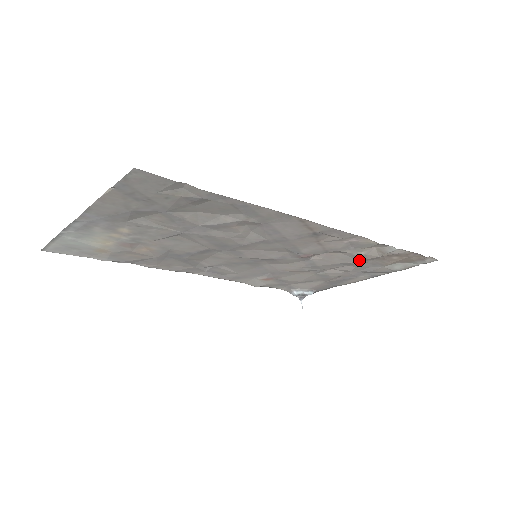
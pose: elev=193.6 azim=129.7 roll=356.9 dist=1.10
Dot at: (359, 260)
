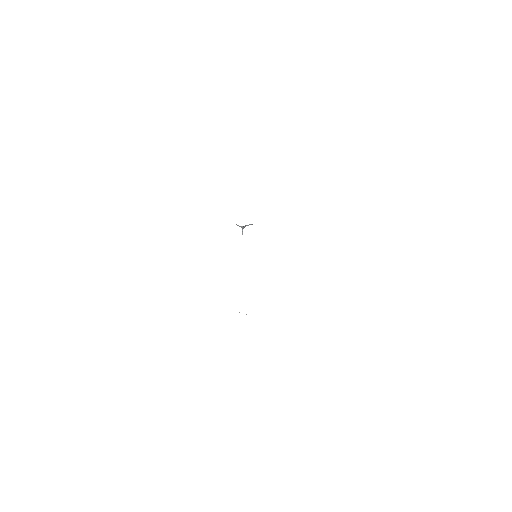
Dot at: occluded
